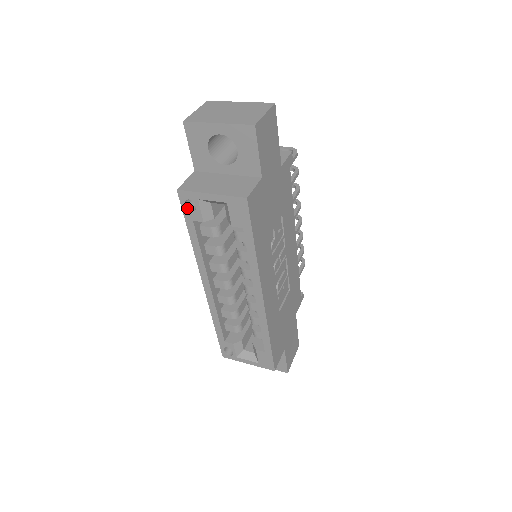
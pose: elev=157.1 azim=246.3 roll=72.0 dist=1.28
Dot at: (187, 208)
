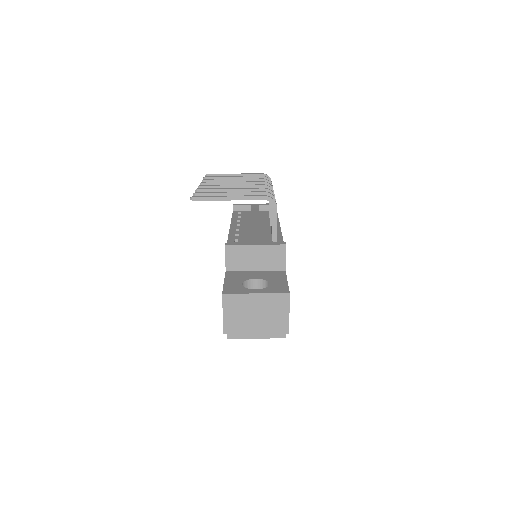
Dot at: occluded
